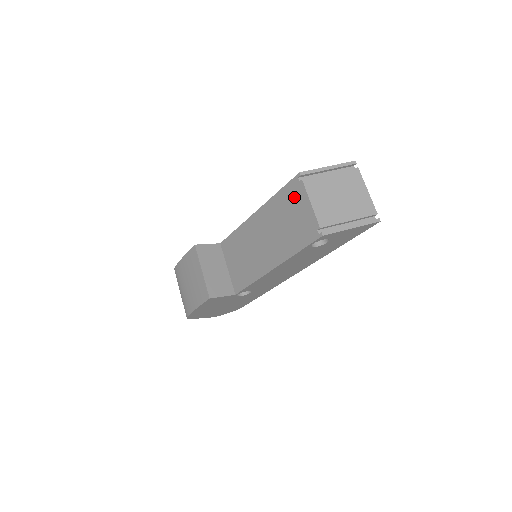
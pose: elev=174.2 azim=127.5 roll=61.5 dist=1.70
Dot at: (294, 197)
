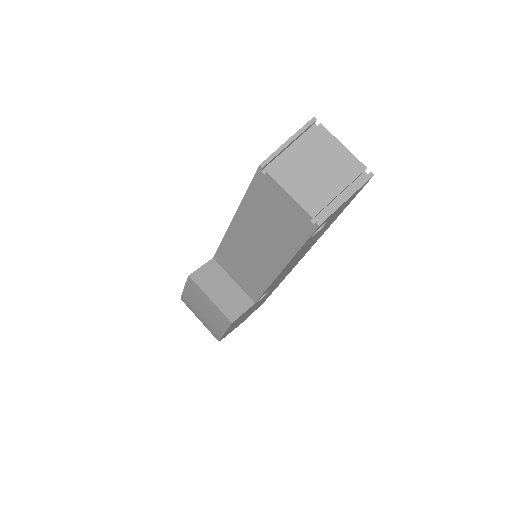
Dot at: (267, 193)
